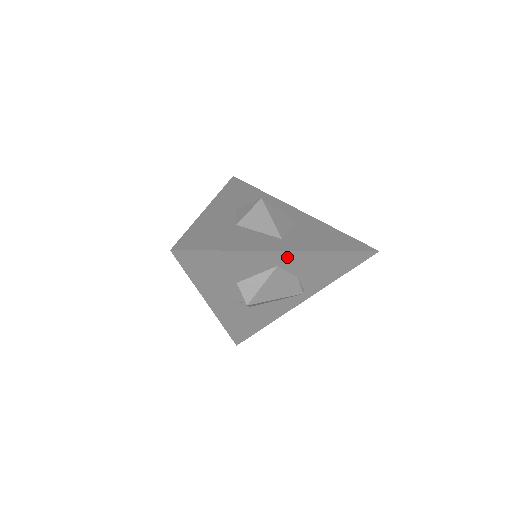
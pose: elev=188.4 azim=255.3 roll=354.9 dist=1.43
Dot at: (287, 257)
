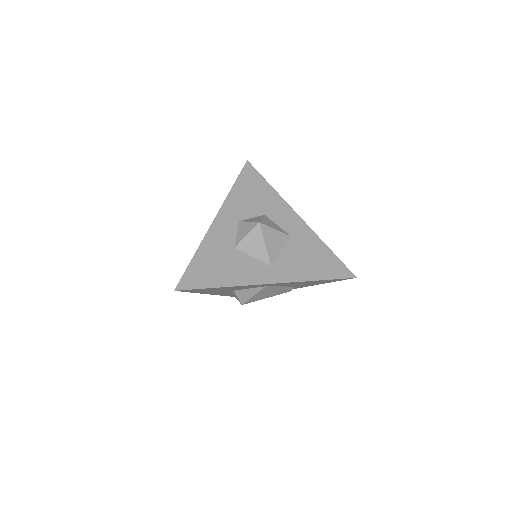
Dot at: (273, 284)
